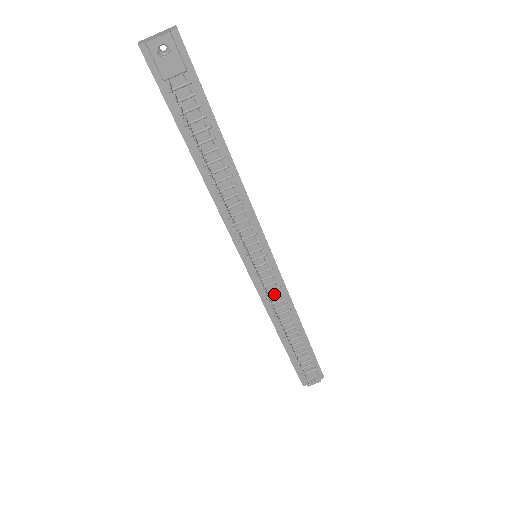
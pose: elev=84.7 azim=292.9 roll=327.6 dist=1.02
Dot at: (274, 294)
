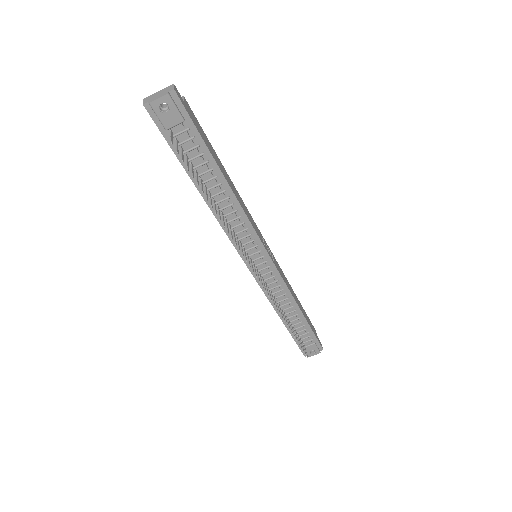
Dot at: (273, 286)
